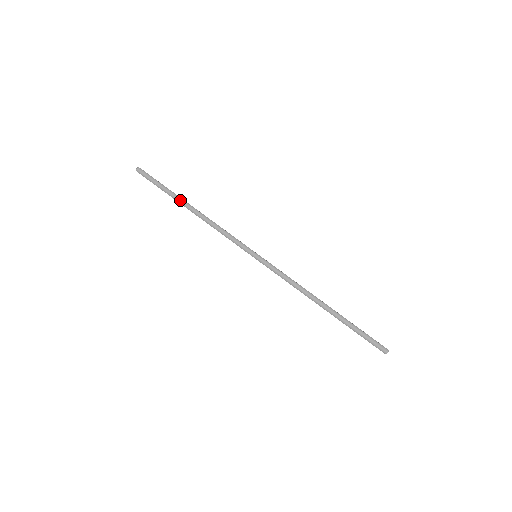
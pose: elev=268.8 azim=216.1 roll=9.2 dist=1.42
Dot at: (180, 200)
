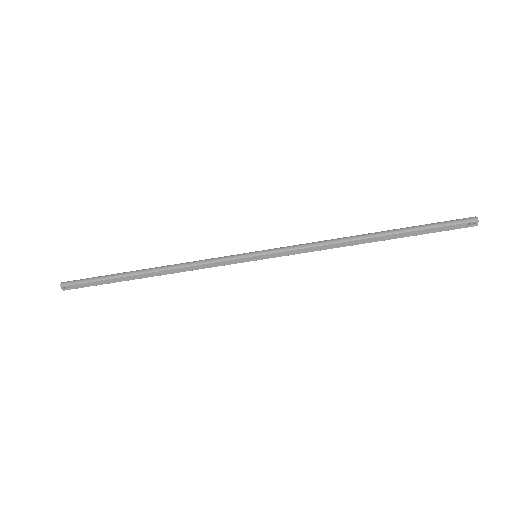
Dot at: (131, 272)
